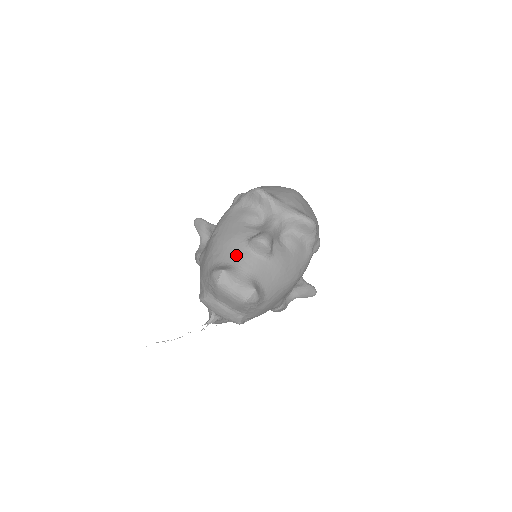
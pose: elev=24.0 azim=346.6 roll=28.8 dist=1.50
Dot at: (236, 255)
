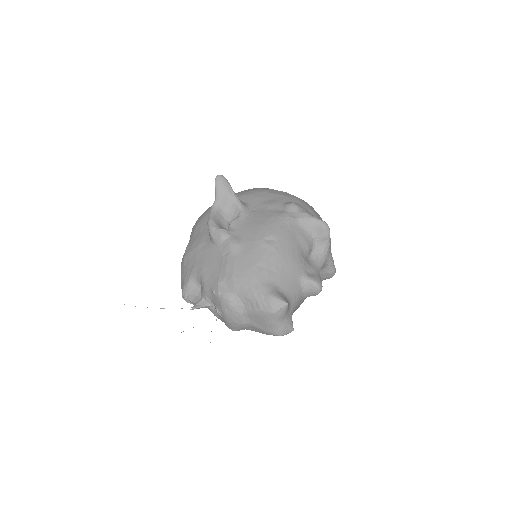
Dot at: (292, 286)
